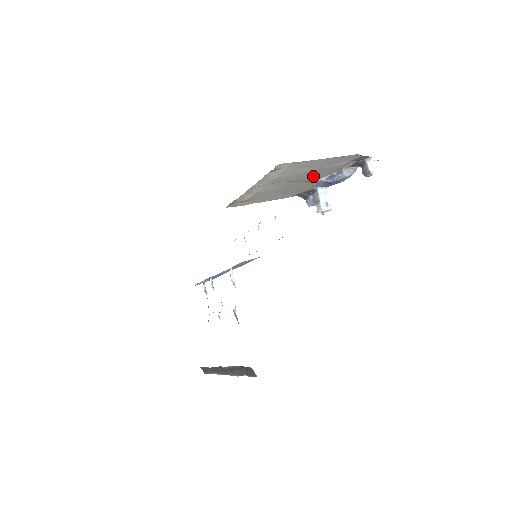
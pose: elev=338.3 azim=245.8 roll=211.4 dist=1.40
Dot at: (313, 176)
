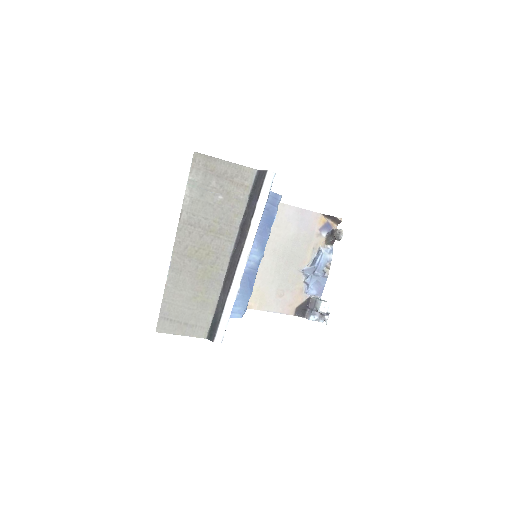
Dot at: (296, 253)
